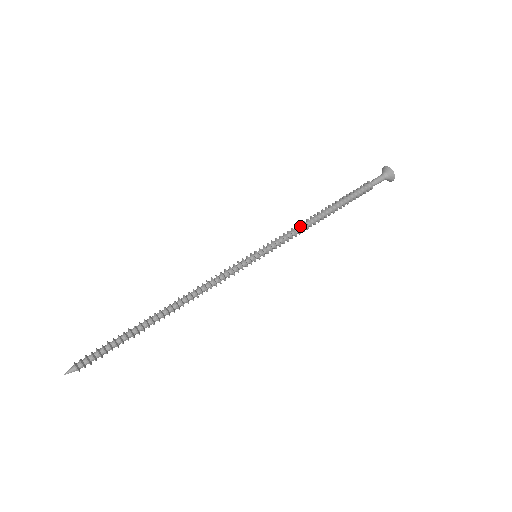
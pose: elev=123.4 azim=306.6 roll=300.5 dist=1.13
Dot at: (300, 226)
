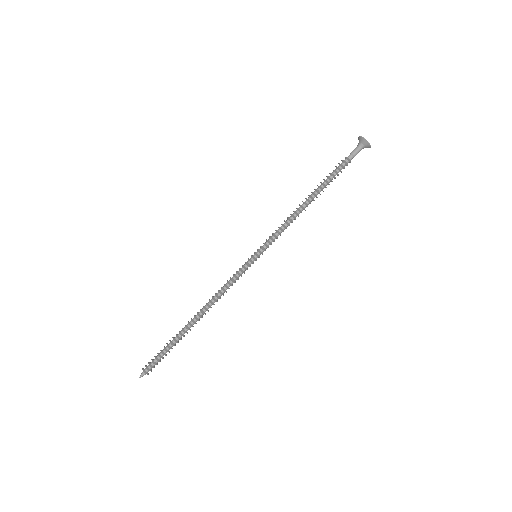
Dot at: (288, 219)
